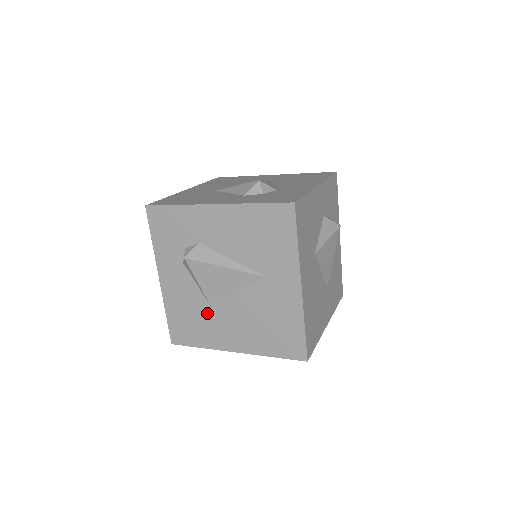
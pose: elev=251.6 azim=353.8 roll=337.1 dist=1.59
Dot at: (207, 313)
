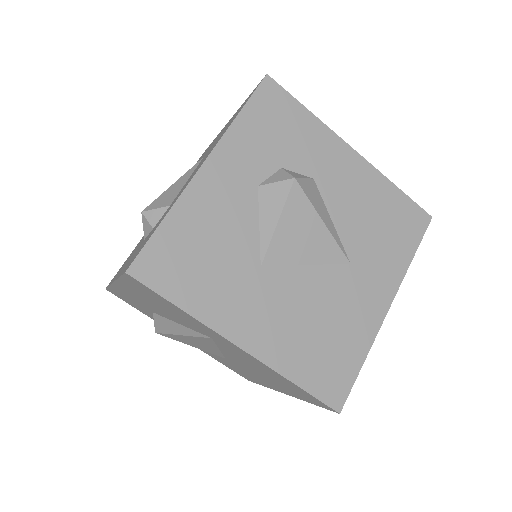
Dot at: (230, 363)
